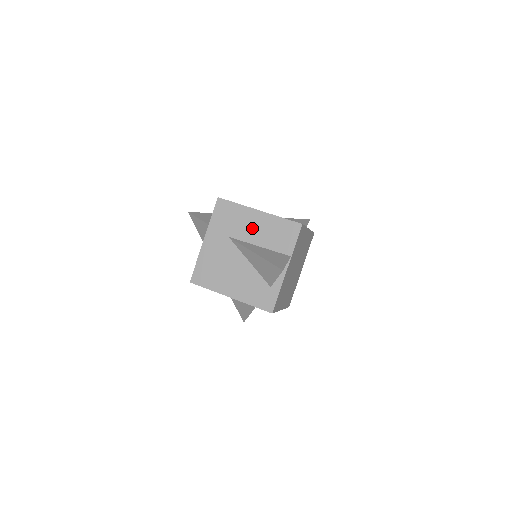
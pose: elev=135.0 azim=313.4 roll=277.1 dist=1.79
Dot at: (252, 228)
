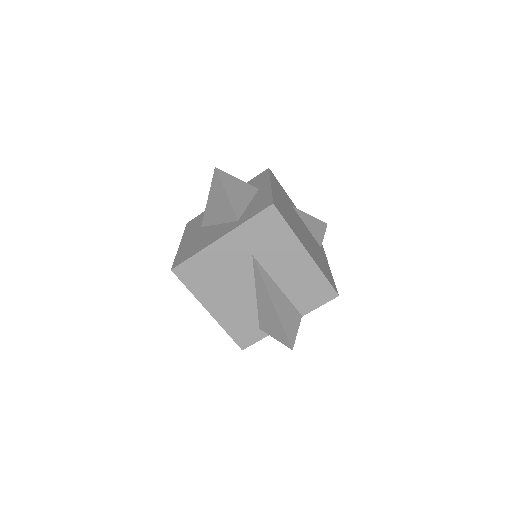
Dot at: (286, 264)
